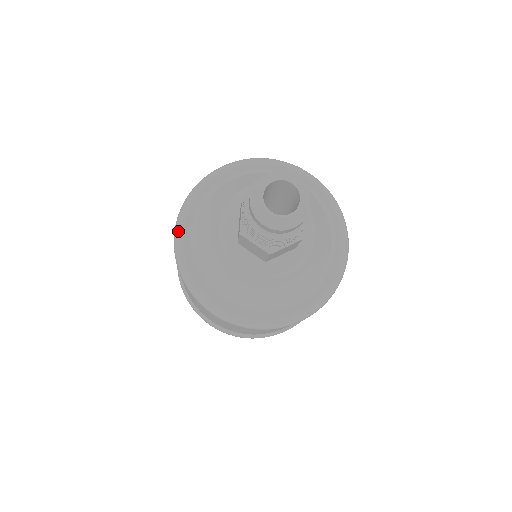
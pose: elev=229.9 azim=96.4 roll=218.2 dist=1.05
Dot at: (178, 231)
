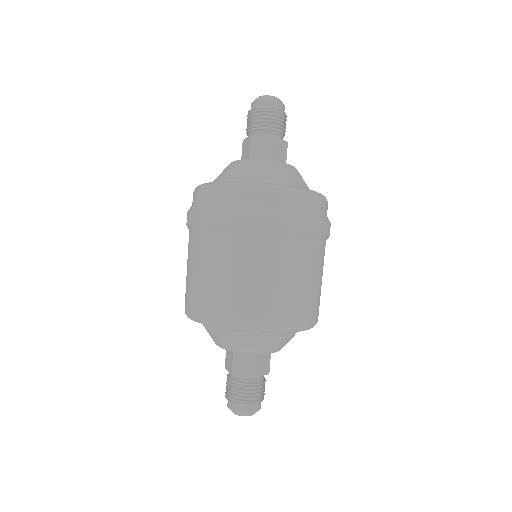
Dot at: occluded
